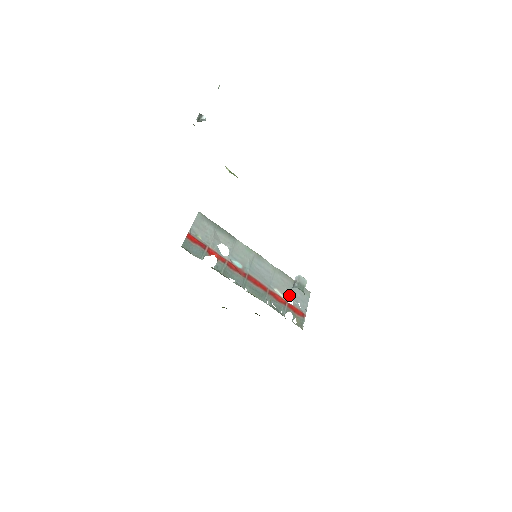
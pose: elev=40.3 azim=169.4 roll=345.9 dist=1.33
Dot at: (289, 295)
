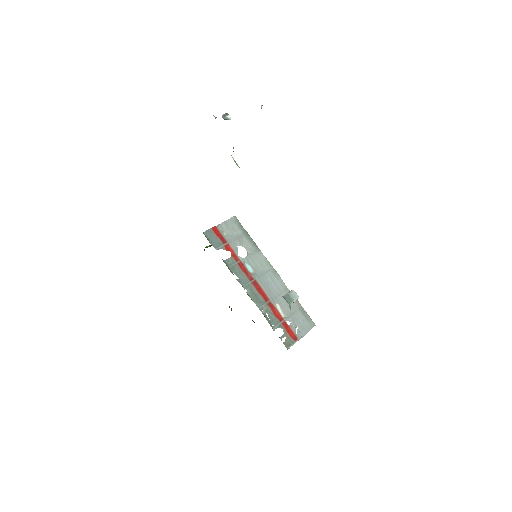
Dot at: (290, 316)
